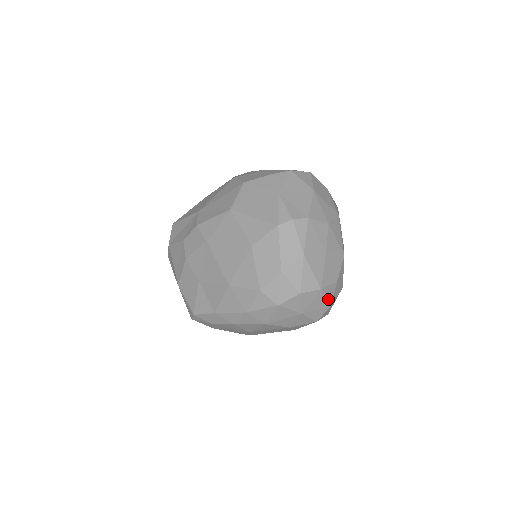
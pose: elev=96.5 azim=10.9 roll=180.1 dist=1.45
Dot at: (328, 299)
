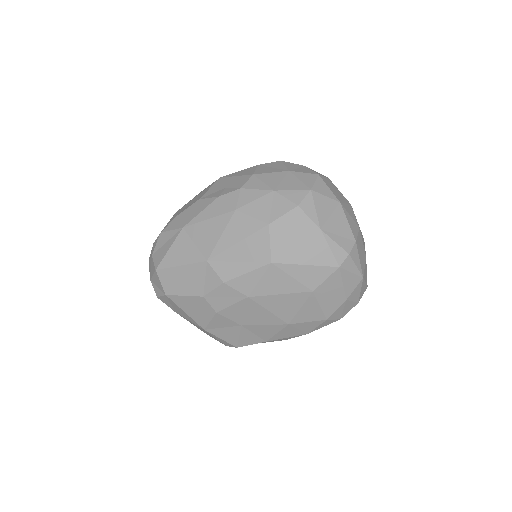
Dot at: occluded
